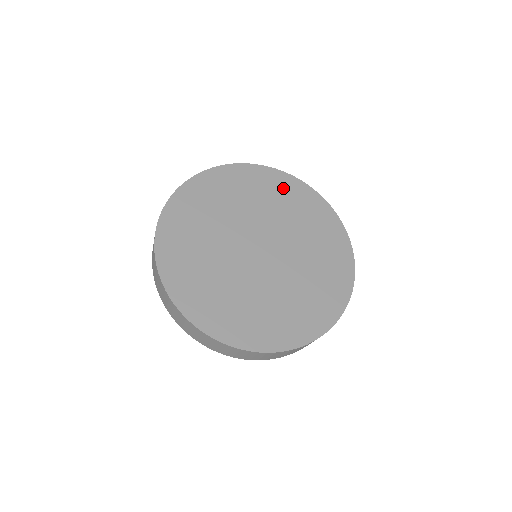
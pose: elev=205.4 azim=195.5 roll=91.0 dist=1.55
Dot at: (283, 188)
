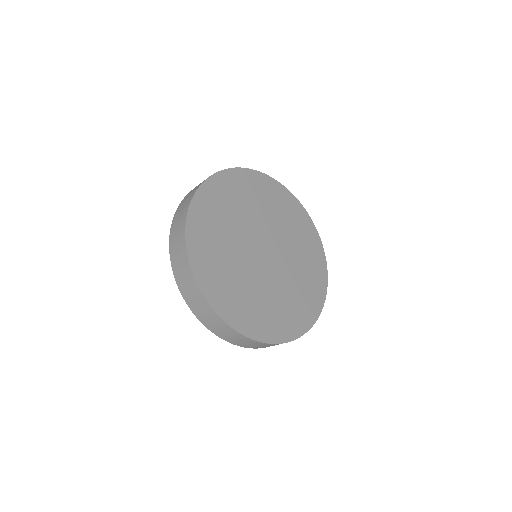
Dot at: (311, 244)
